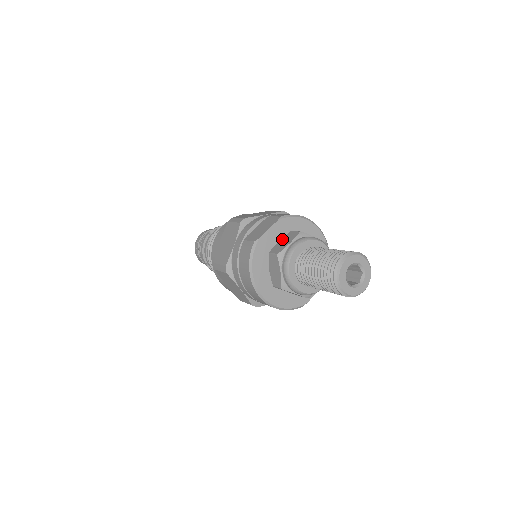
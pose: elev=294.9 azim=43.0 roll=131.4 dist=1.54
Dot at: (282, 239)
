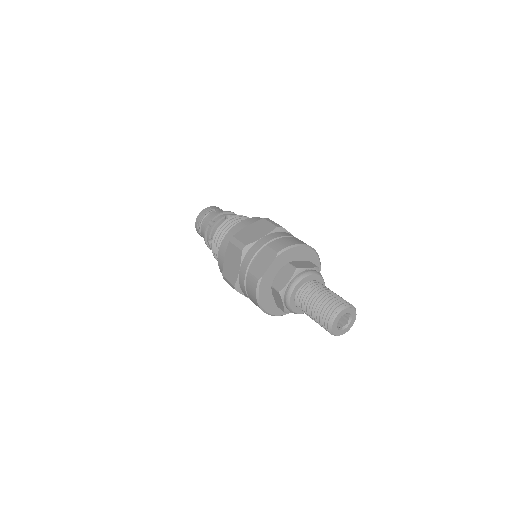
Dot at: (281, 272)
